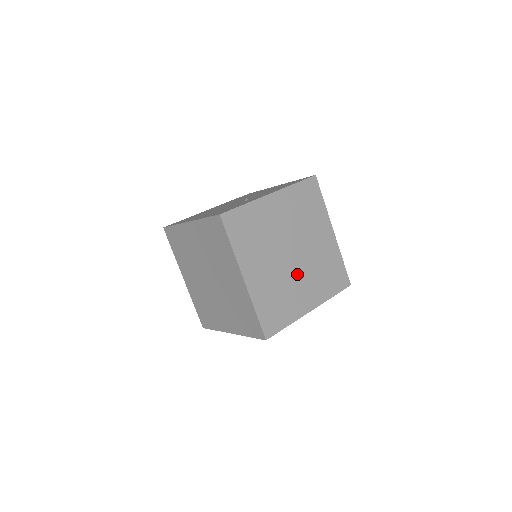
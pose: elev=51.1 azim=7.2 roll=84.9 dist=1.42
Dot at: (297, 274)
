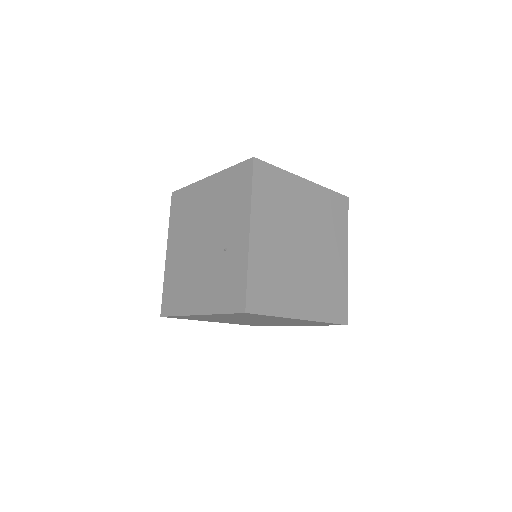
Dot at: (320, 254)
